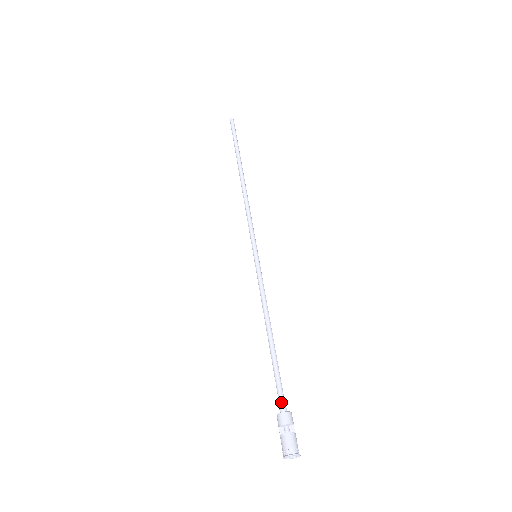
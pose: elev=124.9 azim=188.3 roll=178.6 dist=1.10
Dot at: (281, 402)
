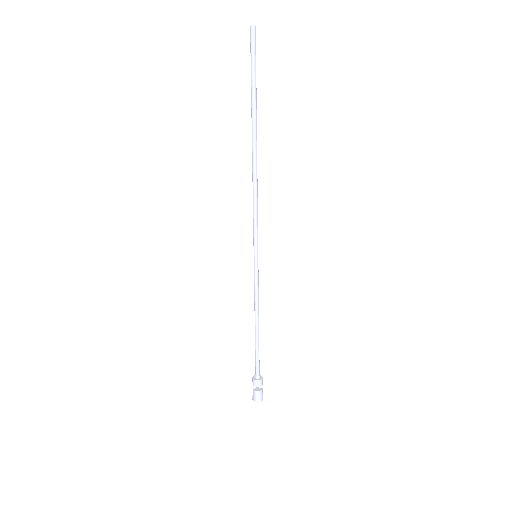
Dot at: (257, 372)
